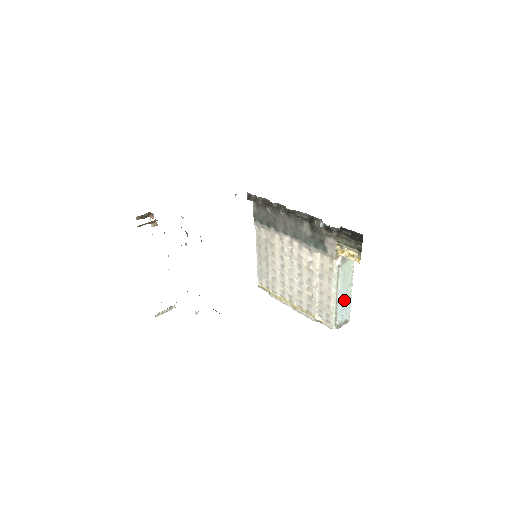
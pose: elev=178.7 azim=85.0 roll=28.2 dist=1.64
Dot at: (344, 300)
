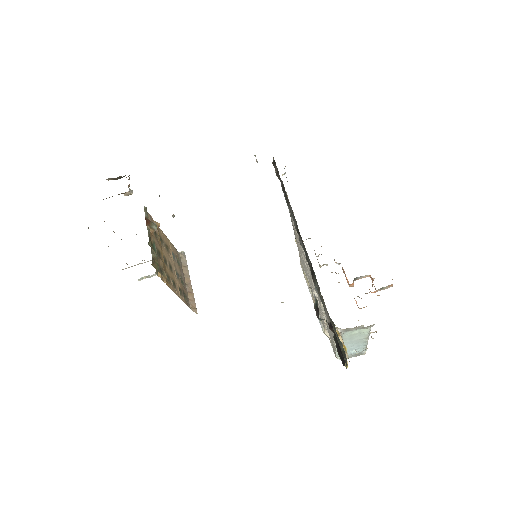
Dot at: (354, 345)
